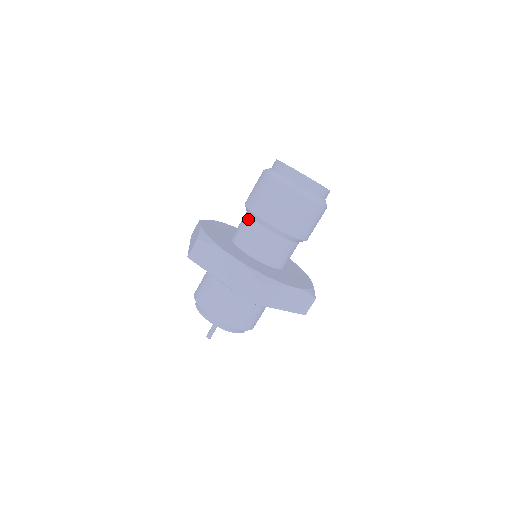
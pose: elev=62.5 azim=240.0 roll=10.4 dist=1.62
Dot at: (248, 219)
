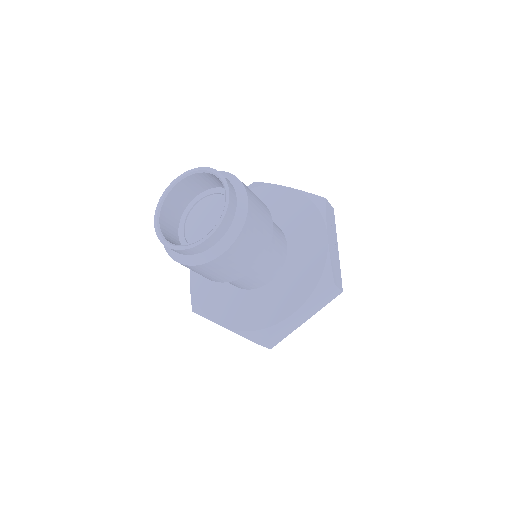
Dot at: occluded
